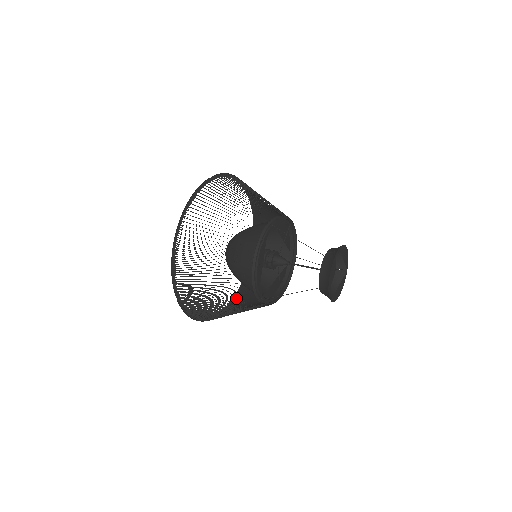
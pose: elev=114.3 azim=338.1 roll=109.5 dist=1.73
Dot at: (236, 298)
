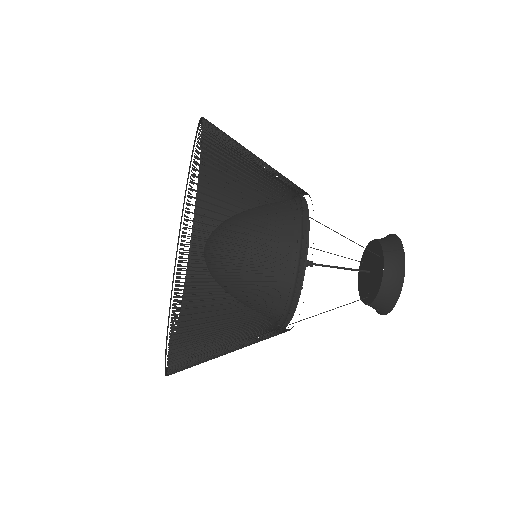
Dot at: (189, 305)
